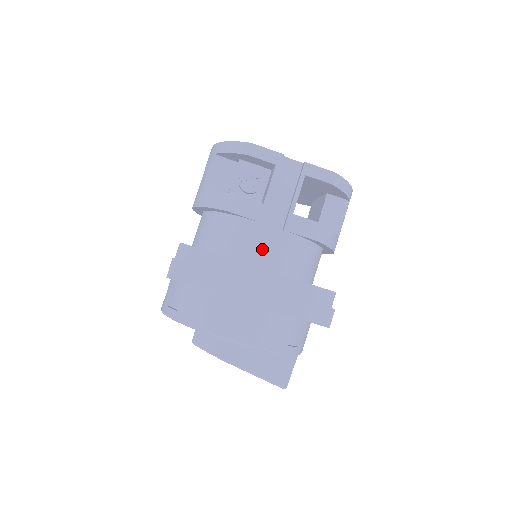
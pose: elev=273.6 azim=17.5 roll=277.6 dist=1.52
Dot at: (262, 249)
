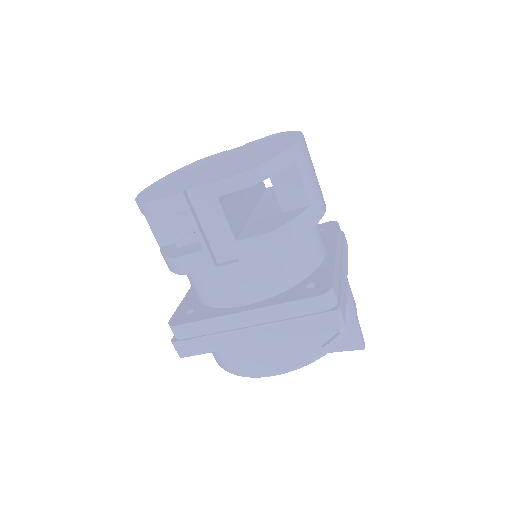
Dot at: (234, 289)
